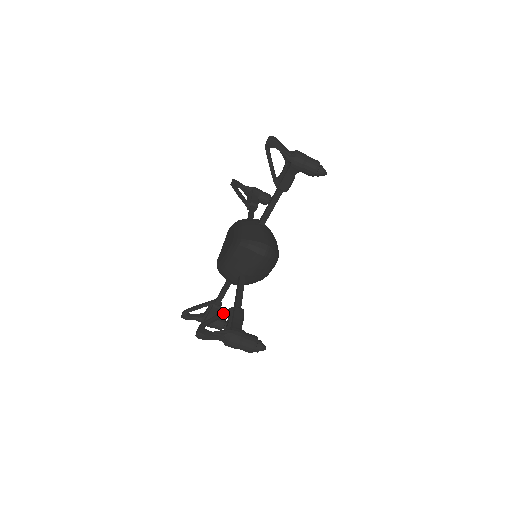
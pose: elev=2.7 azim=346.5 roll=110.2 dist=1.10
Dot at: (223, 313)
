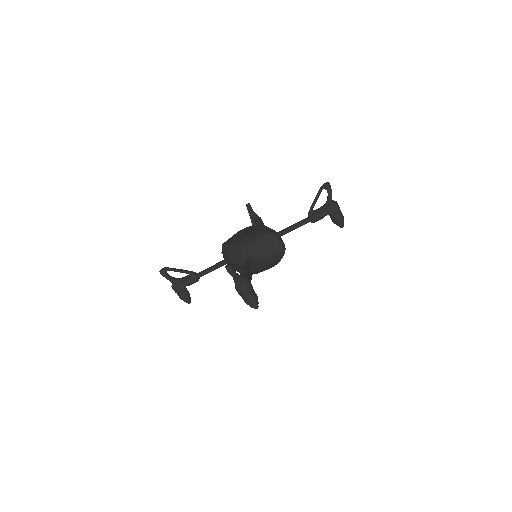
Dot at: (241, 268)
